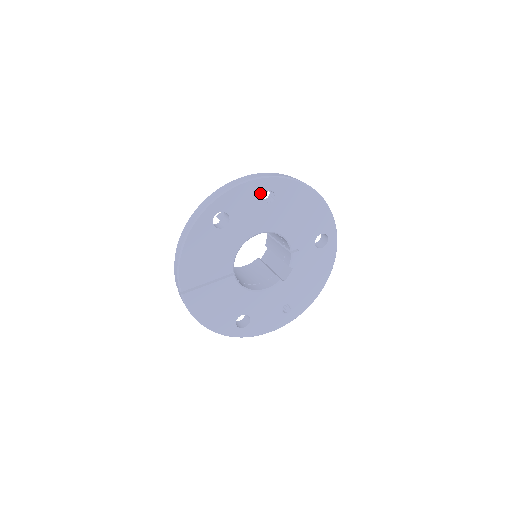
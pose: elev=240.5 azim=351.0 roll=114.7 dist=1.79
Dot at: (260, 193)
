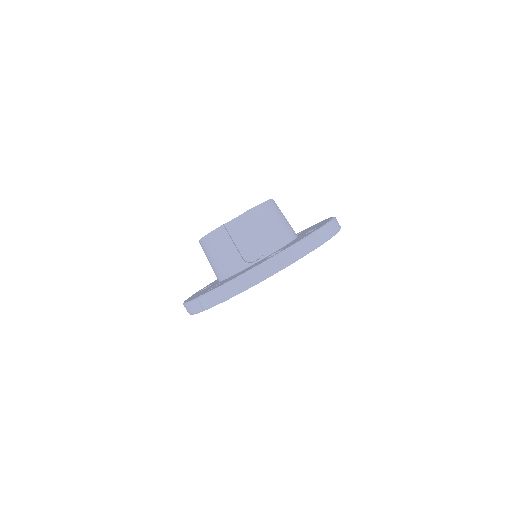
Dot at: occluded
